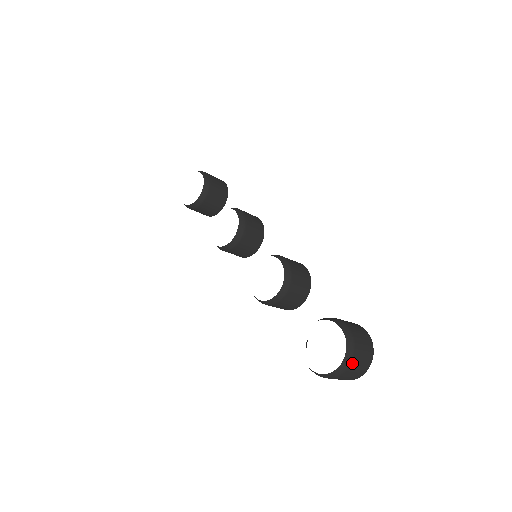
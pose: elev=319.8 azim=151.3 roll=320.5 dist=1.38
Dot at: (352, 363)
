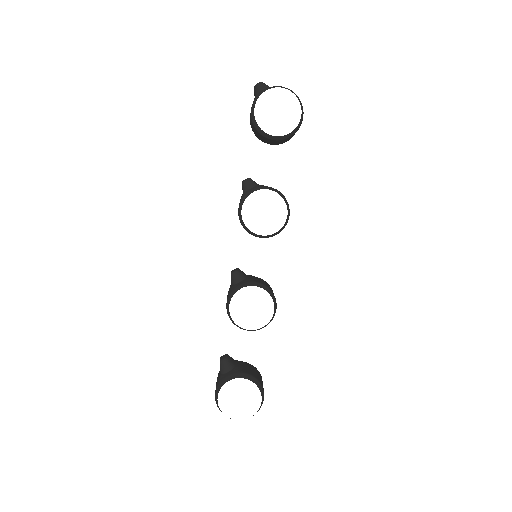
Dot at: occluded
